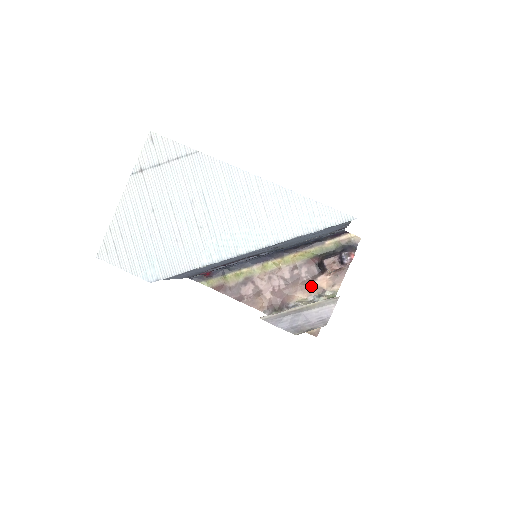
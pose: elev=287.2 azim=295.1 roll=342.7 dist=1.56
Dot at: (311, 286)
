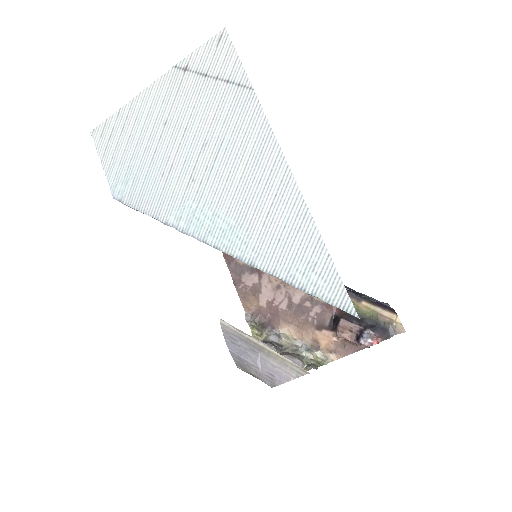
Dot at: (310, 332)
